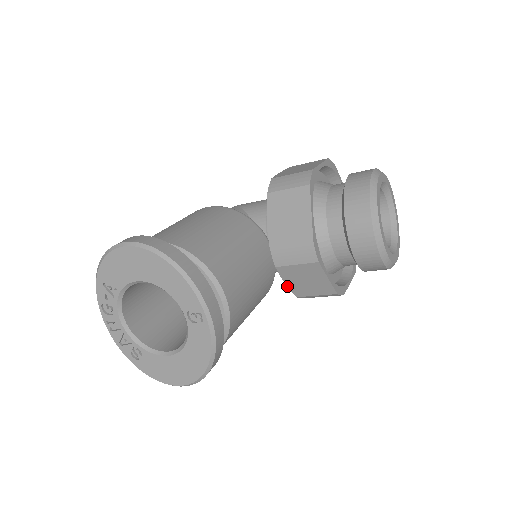
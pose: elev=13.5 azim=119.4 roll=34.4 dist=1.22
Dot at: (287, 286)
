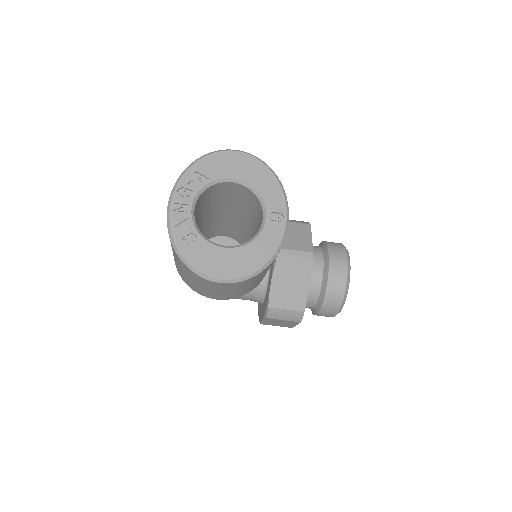
Dot at: (269, 291)
